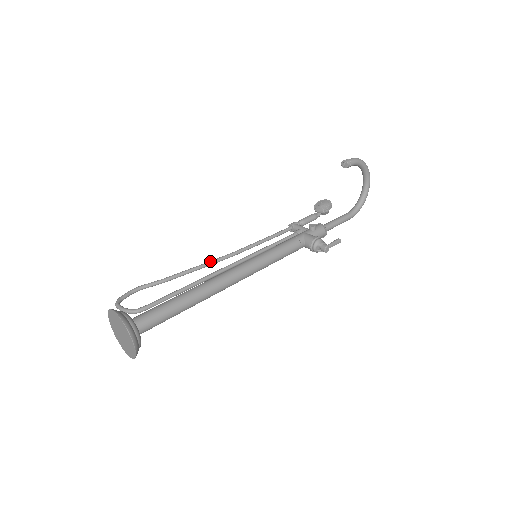
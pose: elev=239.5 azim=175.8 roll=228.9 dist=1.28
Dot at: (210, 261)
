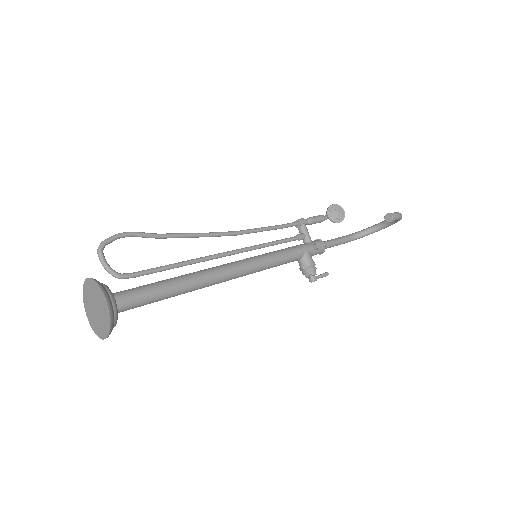
Dot at: (213, 233)
